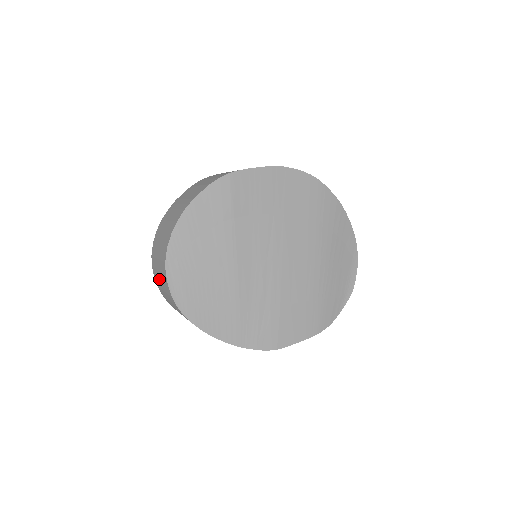
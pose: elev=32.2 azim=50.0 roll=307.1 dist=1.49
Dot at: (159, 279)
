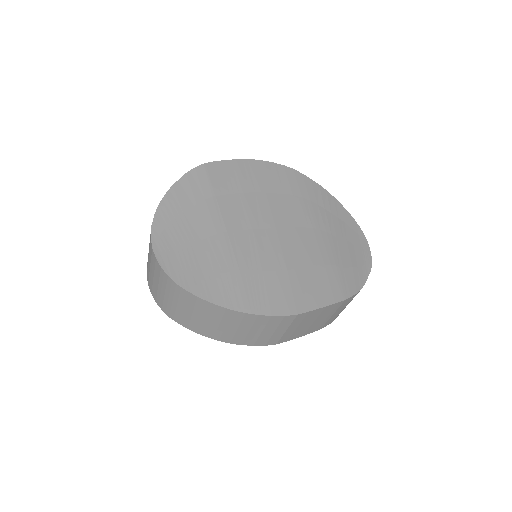
Dot at: (152, 278)
